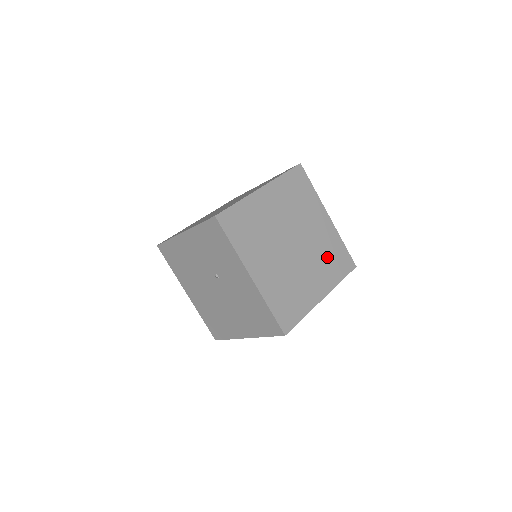
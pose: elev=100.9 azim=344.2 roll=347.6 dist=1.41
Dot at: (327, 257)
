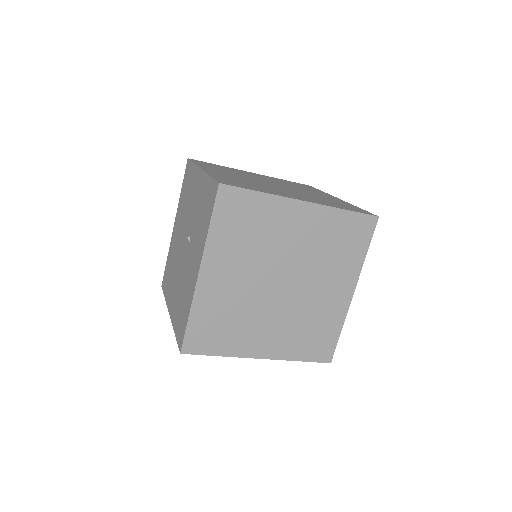
Dot at: (307, 327)
